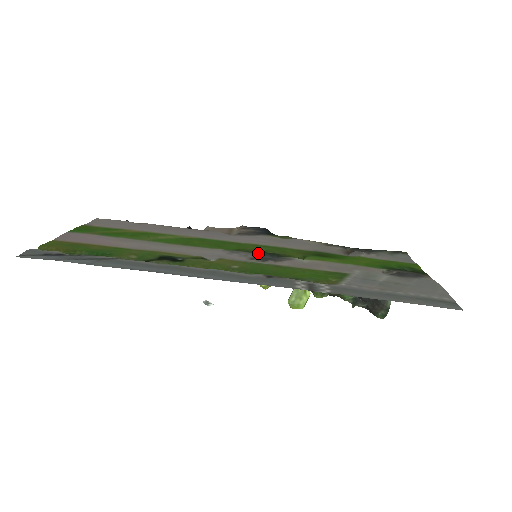
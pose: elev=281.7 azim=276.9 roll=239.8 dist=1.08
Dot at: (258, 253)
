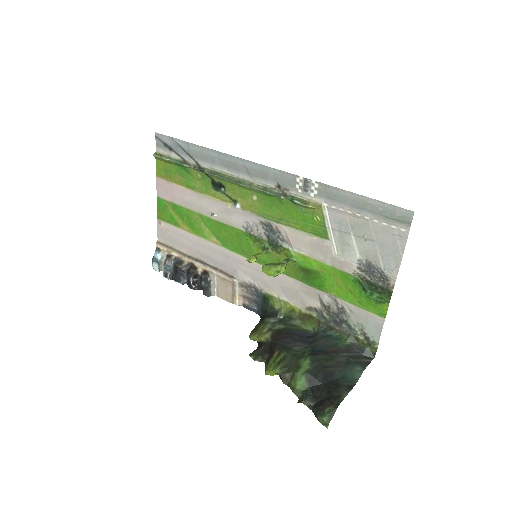
Dot at: (264, 239)
